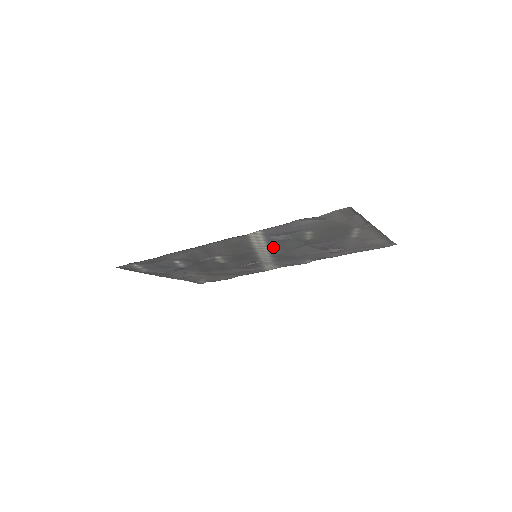
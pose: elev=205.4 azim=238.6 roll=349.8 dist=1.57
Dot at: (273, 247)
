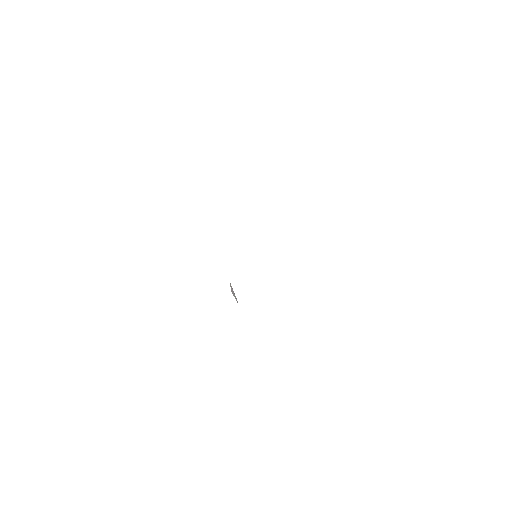
Dot at: occluded
